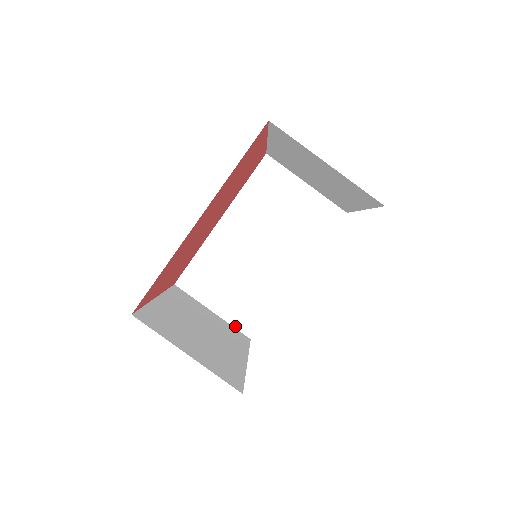
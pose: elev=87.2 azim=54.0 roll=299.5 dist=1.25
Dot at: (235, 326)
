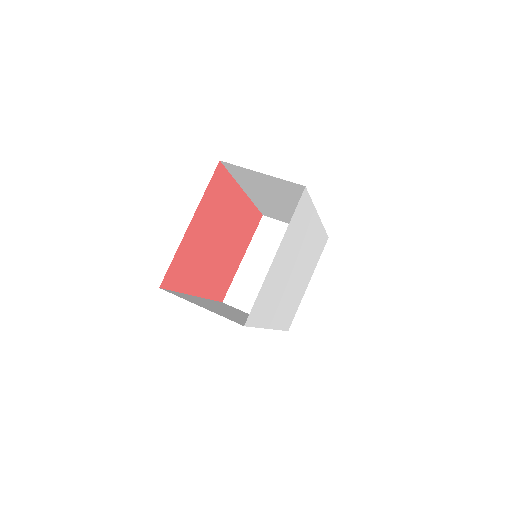
Dot at: (225, 317)
